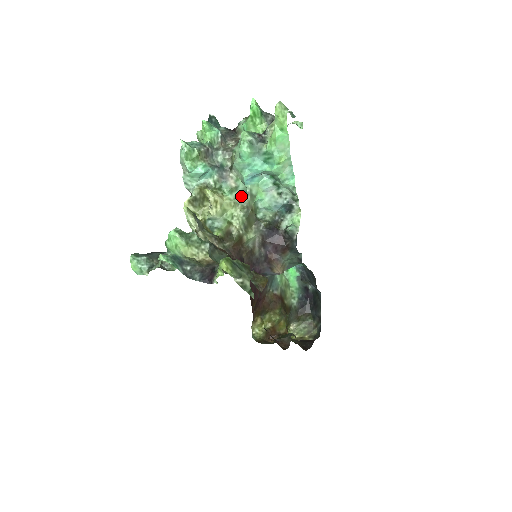
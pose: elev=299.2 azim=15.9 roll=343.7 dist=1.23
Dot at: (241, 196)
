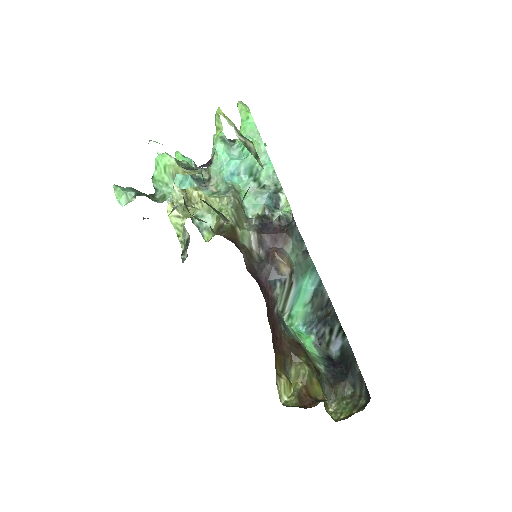
Dot at: (225, 192)
